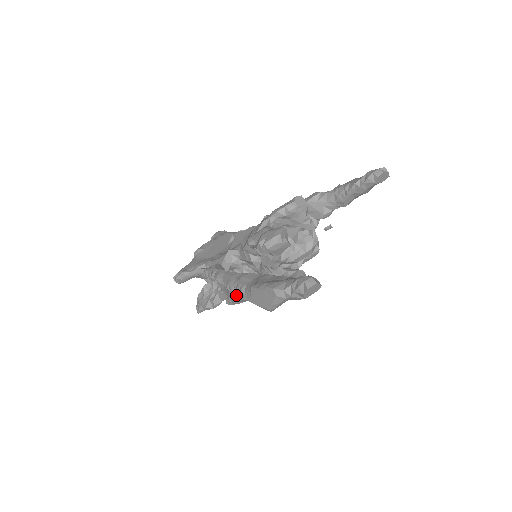
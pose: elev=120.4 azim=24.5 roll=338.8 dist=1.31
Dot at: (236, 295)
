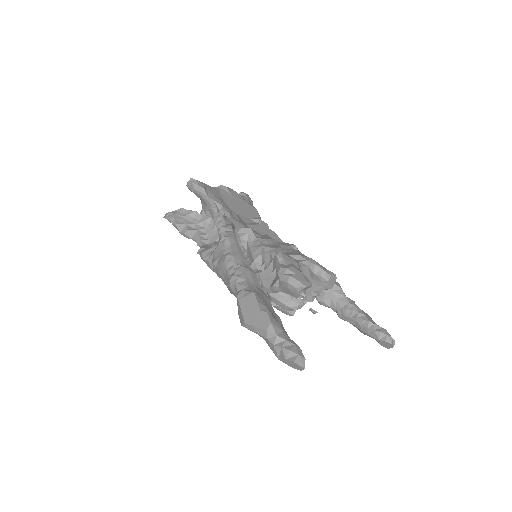
Dot at: (226, 270)
